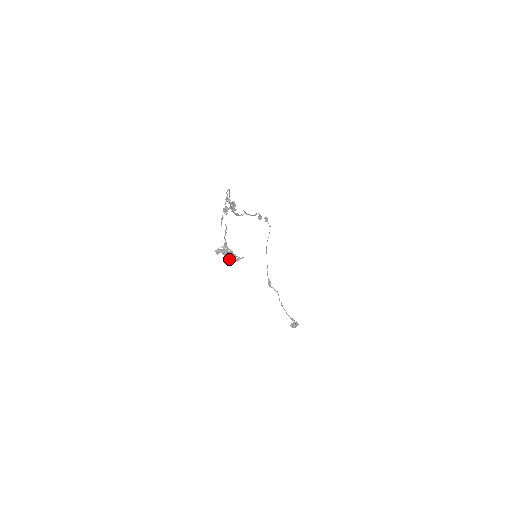
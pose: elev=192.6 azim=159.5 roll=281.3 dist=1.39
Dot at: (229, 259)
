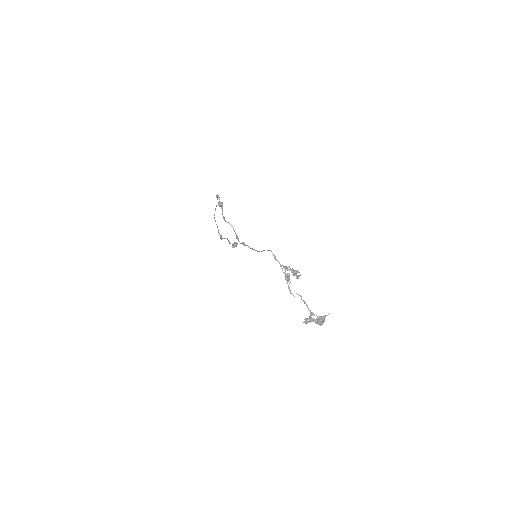
Dot at: (319, 323)
